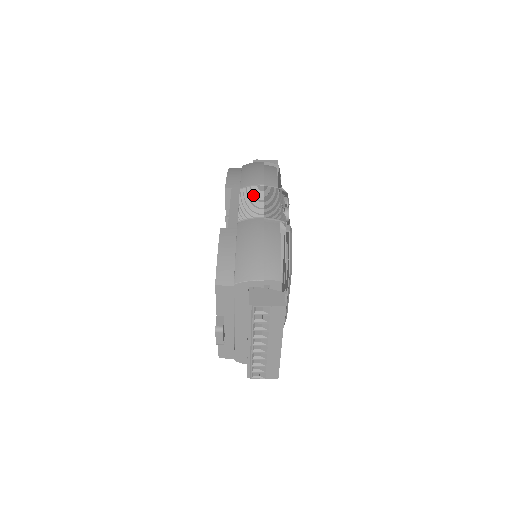
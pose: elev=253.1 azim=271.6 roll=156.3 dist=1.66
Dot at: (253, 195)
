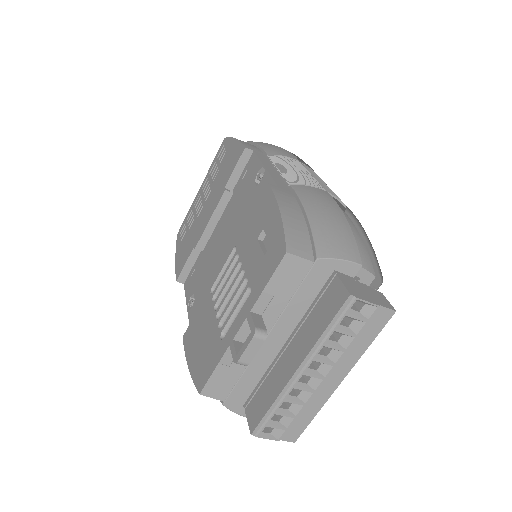
Dot at: (294, 165)
